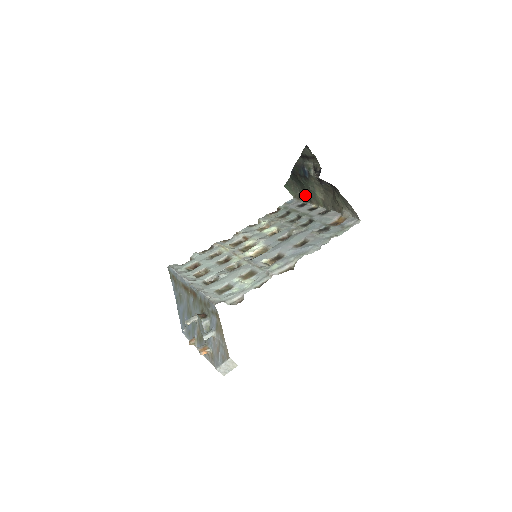
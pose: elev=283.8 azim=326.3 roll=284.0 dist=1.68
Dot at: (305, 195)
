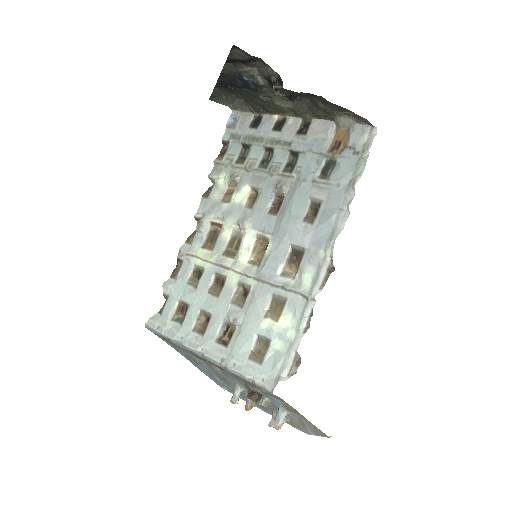
Dot at: (253, 104)
